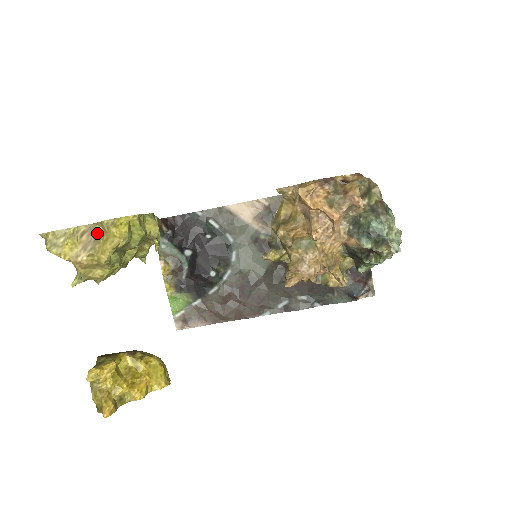
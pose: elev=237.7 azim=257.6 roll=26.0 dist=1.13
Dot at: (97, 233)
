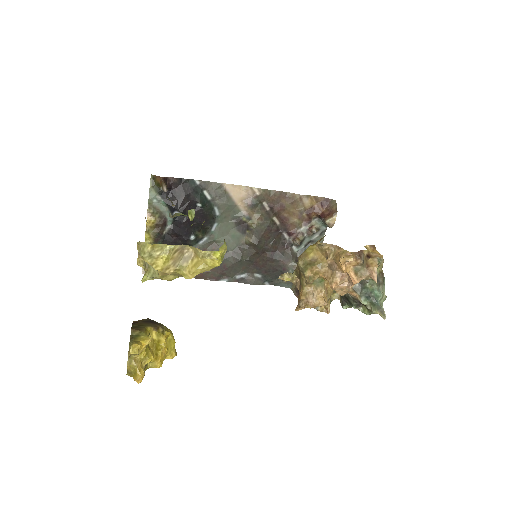
Dot at: (186, 252)
